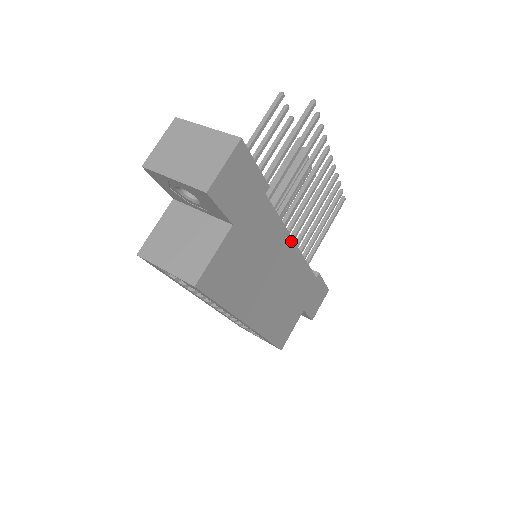
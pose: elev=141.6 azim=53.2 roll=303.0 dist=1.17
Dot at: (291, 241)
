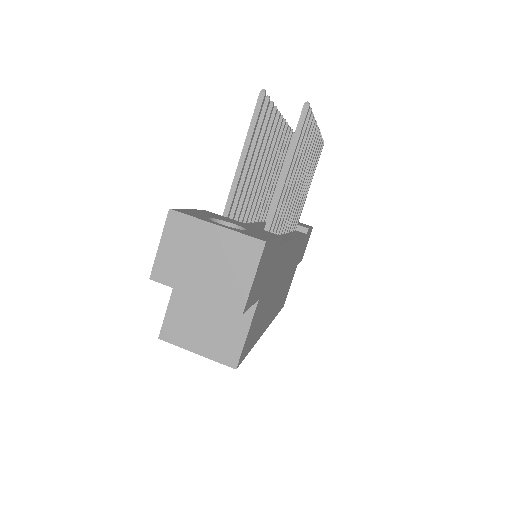
Dot at: (293, 242)
